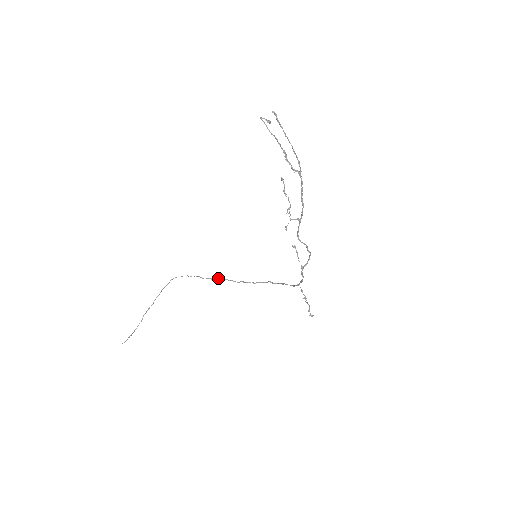
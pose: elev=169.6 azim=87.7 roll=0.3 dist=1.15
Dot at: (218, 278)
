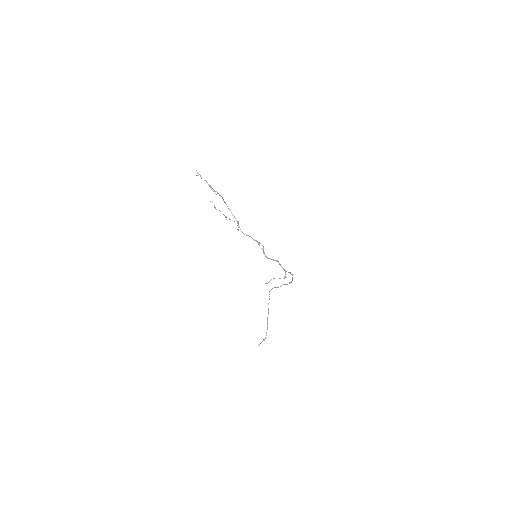
Dot at: occluded
